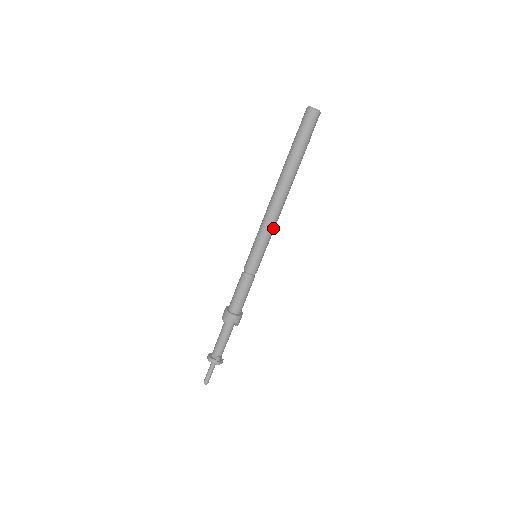
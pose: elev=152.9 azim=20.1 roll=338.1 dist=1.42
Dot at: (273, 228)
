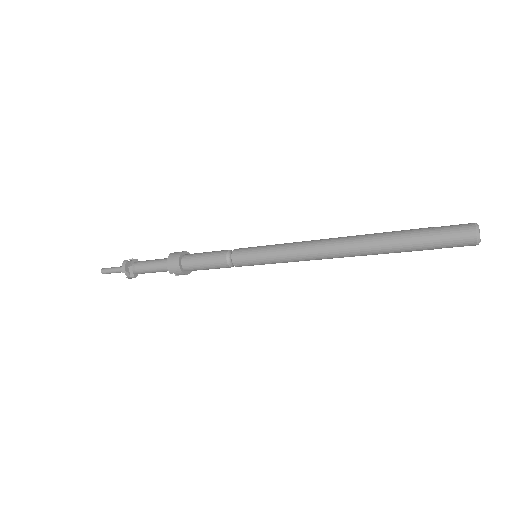
Dot at: occluded
